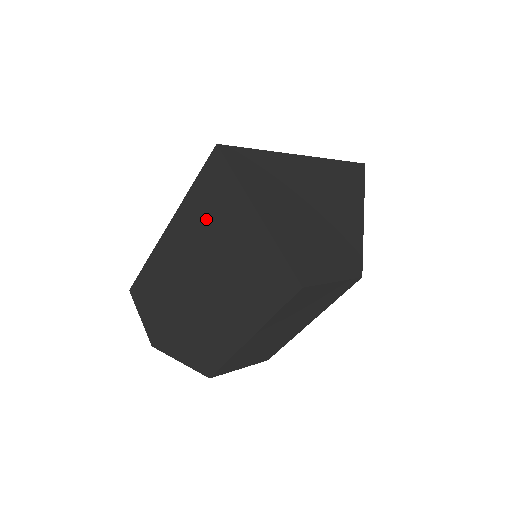
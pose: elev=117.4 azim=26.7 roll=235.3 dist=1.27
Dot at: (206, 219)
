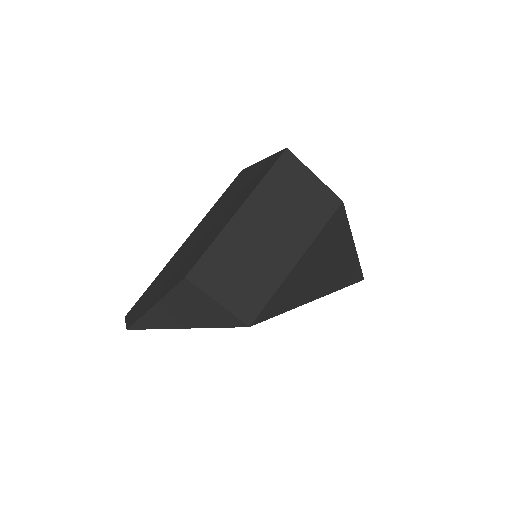
Dot at: (222, 202)
